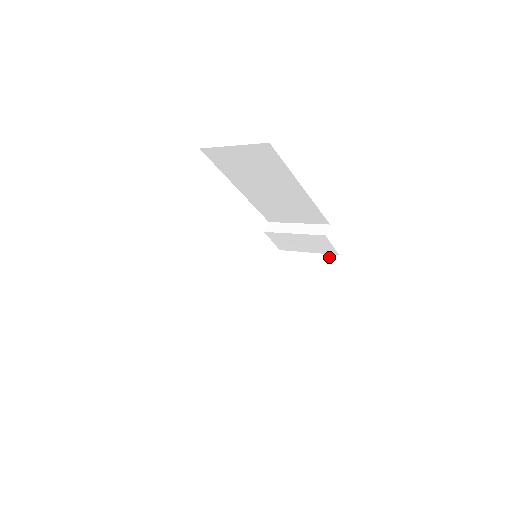
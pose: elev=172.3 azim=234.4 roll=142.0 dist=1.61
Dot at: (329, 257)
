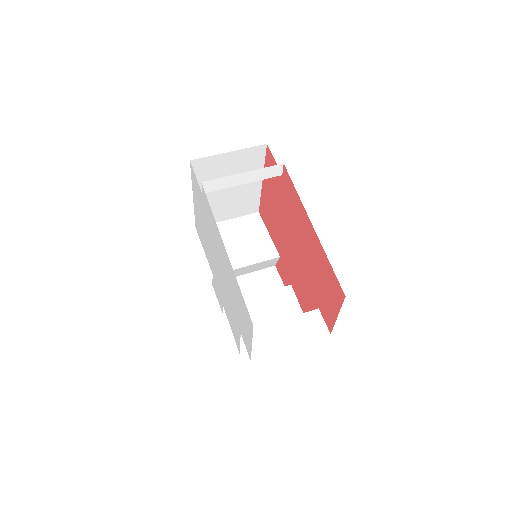
Dot at: (257, 149)
